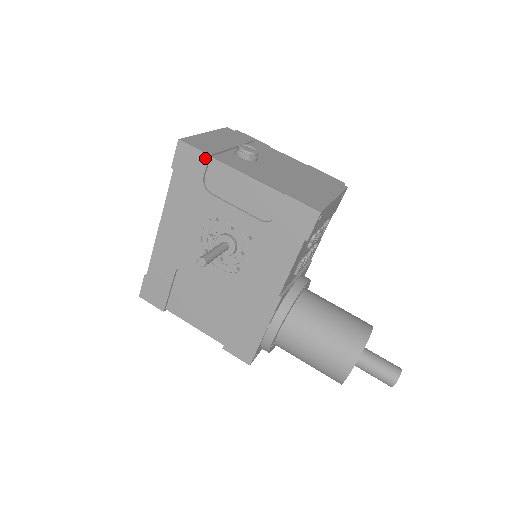
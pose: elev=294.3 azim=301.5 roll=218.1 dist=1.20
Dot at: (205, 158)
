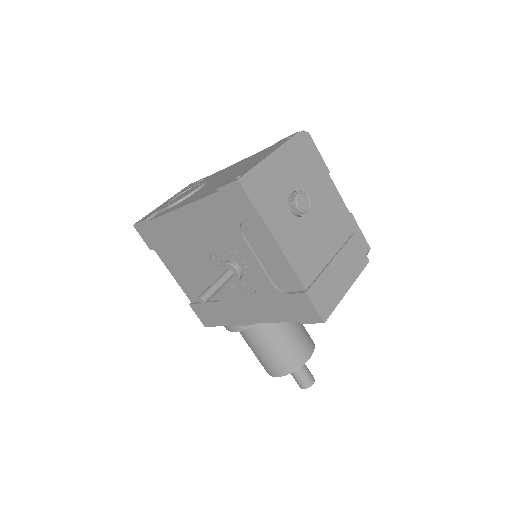
Dot at: (254, 214)
